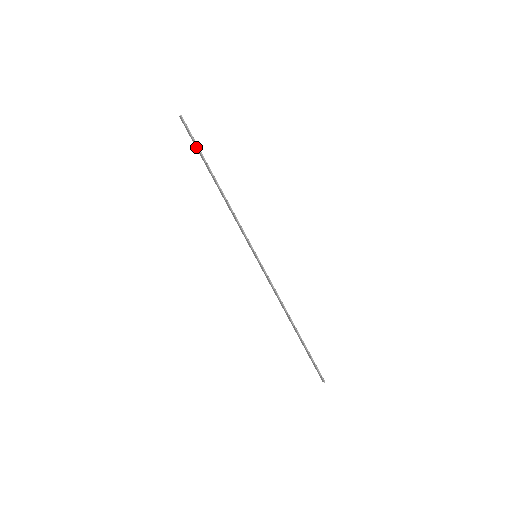
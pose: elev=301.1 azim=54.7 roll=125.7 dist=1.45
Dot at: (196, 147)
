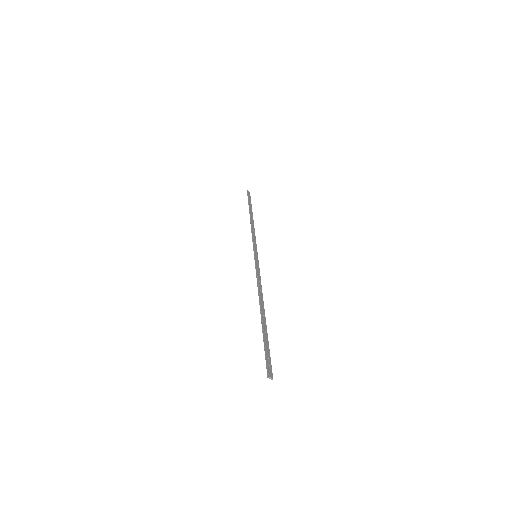
Dot at: (265, 344)
